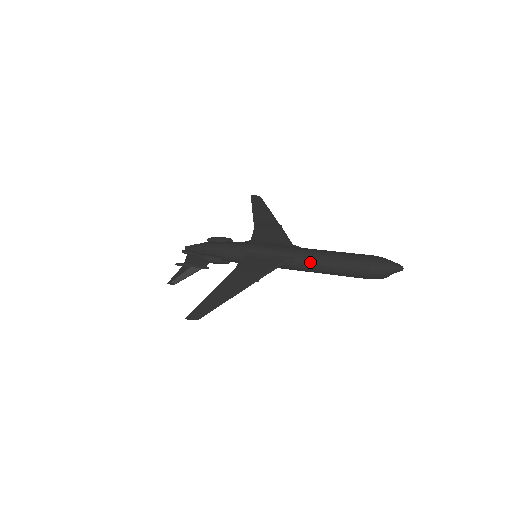
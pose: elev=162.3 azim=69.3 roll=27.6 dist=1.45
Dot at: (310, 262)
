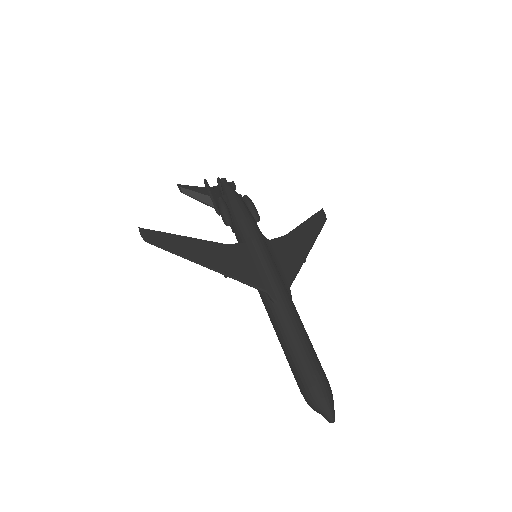
Dot at: (280, 318)
